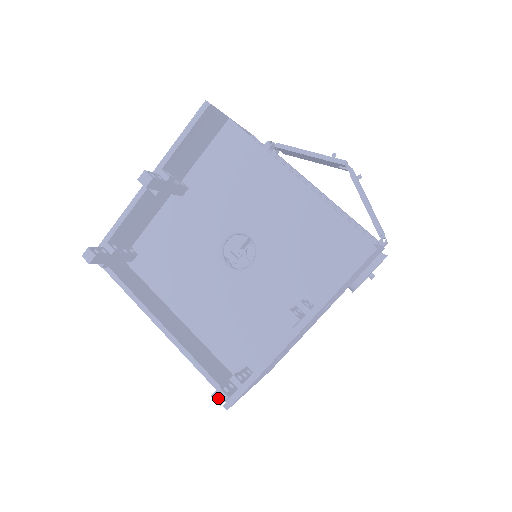
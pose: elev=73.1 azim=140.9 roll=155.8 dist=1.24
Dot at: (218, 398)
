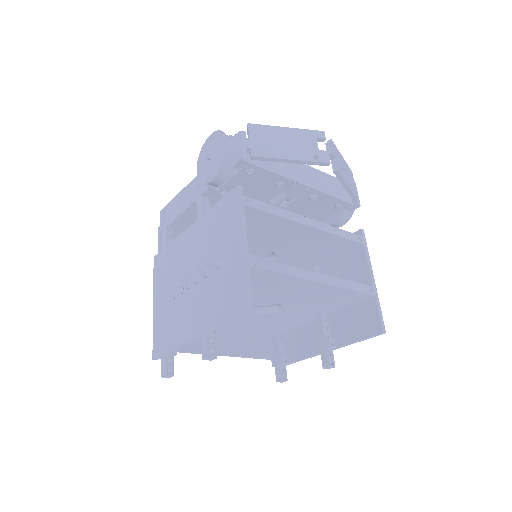
Dot at: (281, 382)
